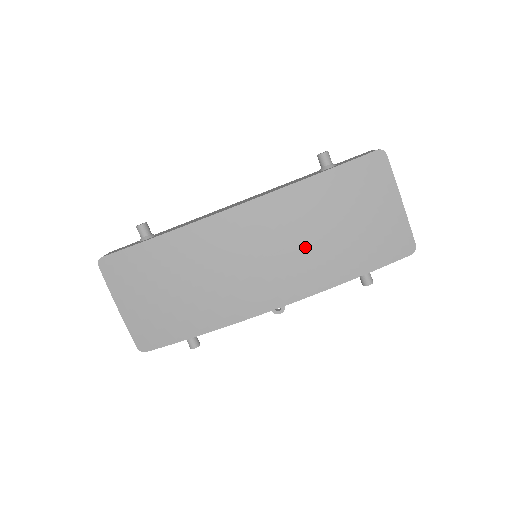
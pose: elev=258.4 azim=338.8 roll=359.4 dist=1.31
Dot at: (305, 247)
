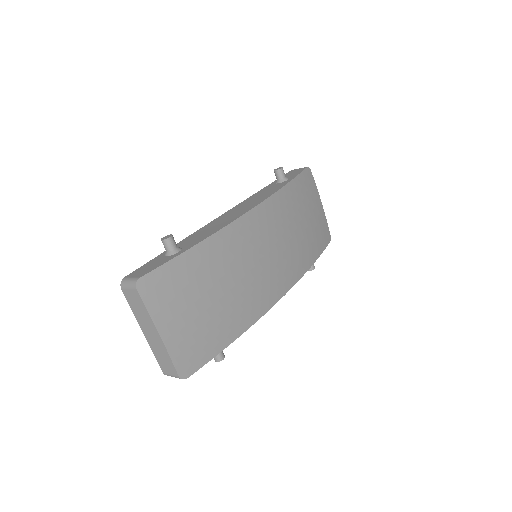
Dot at: (292, 241)
